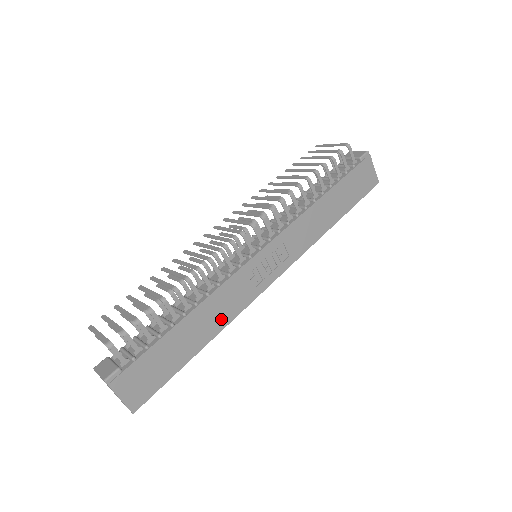
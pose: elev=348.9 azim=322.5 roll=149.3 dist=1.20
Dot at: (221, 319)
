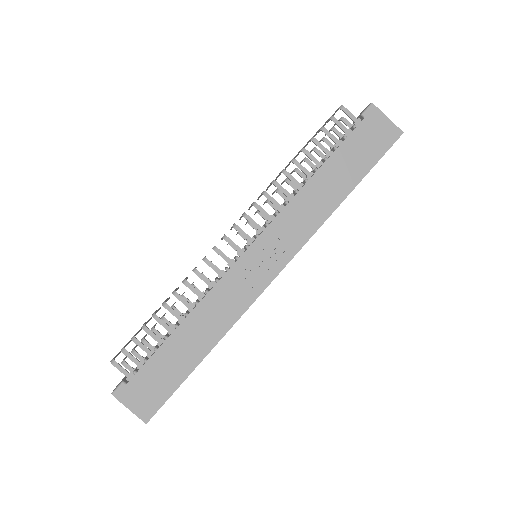
Dot at: (218, 326)
